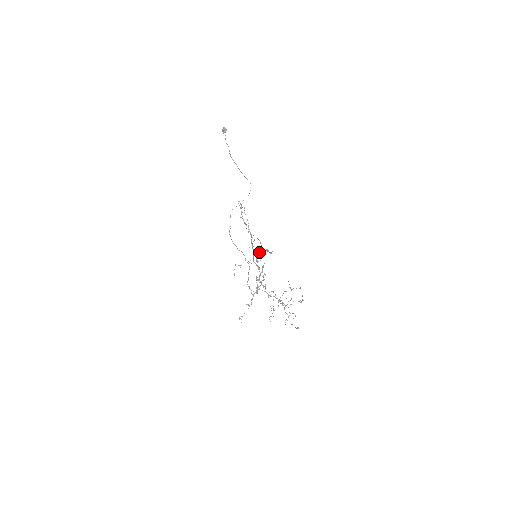
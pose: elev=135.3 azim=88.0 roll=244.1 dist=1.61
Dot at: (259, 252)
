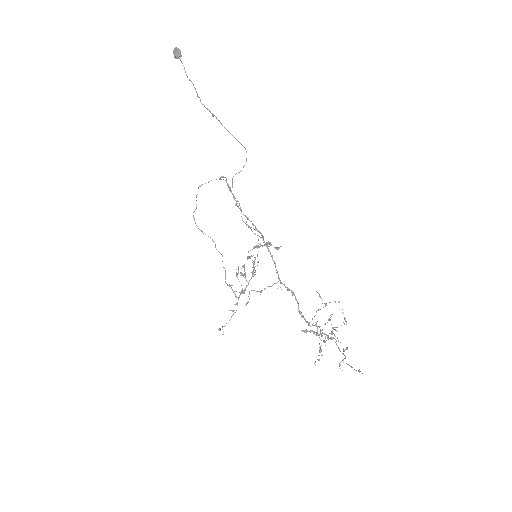
Dot at: (254, 246)
